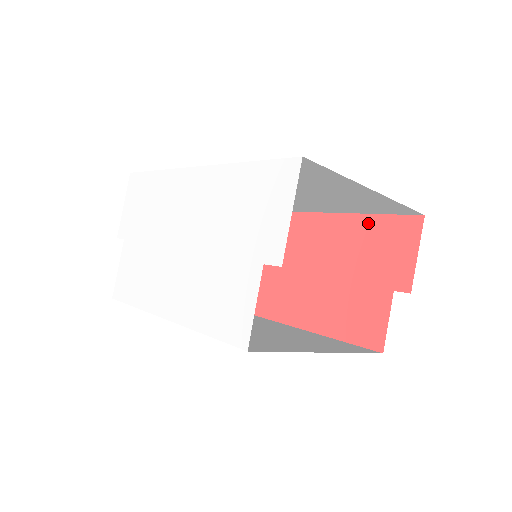
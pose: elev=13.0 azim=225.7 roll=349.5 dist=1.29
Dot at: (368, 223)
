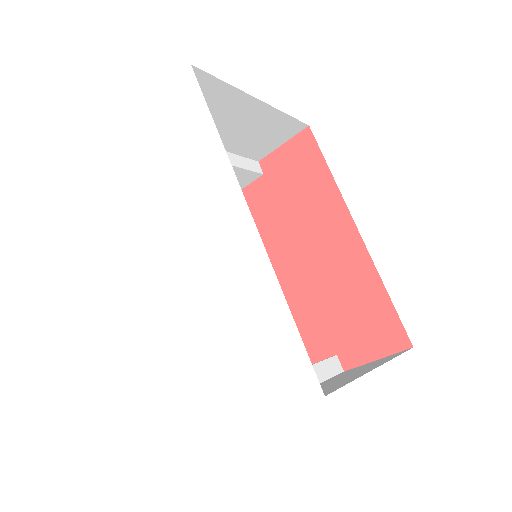
Dot at: (376, 291)
